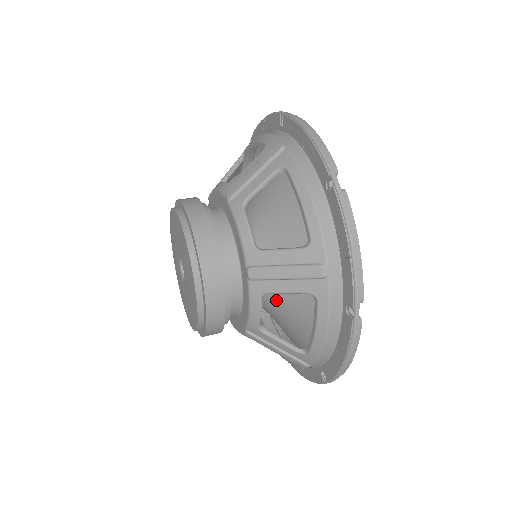
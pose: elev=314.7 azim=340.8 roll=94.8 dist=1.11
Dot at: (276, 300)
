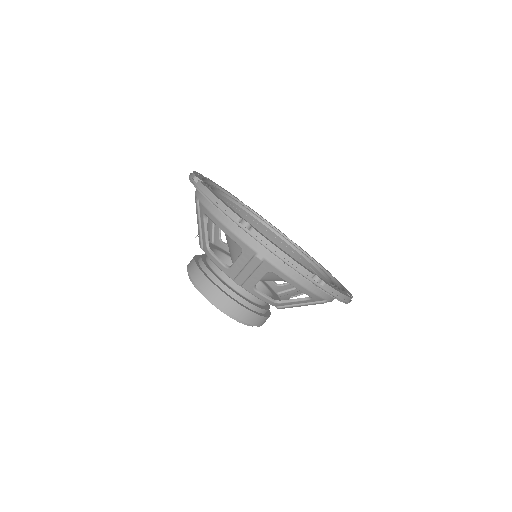
Dot at: occluded
